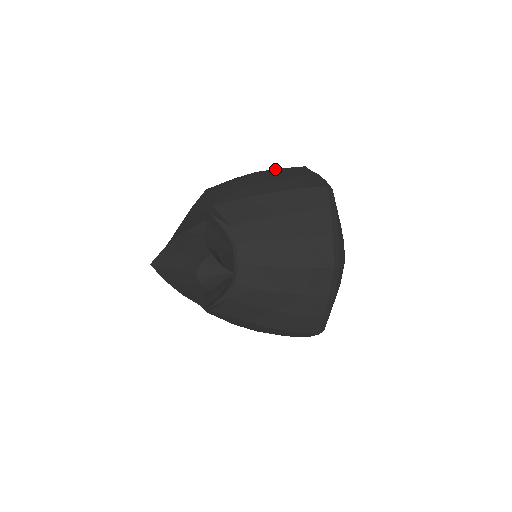
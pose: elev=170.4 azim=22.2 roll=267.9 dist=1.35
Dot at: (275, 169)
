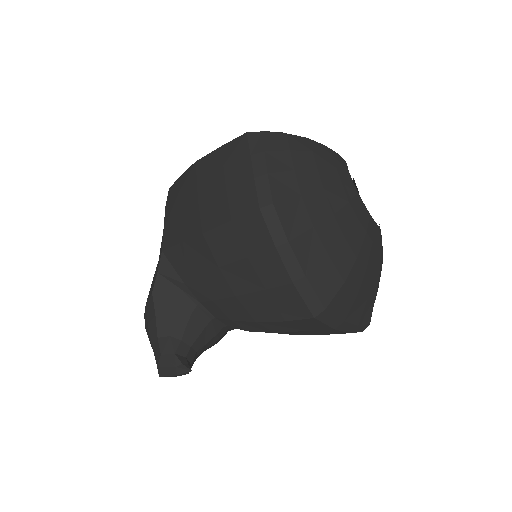
Dot at: (213, 151)
